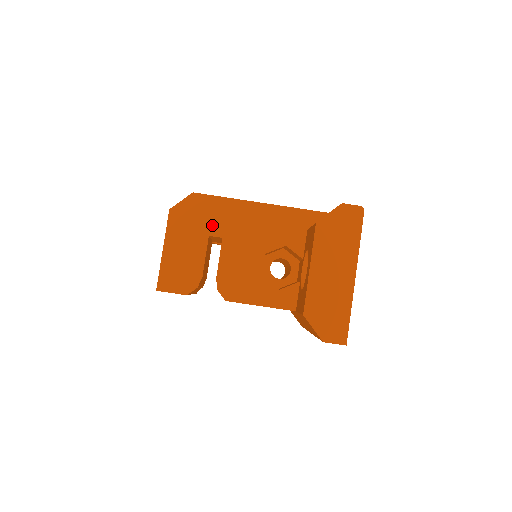
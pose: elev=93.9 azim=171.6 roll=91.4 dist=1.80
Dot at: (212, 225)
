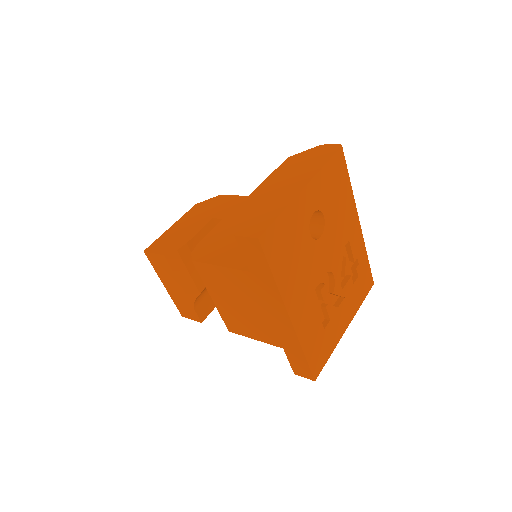
Dot at: (221, 212)
